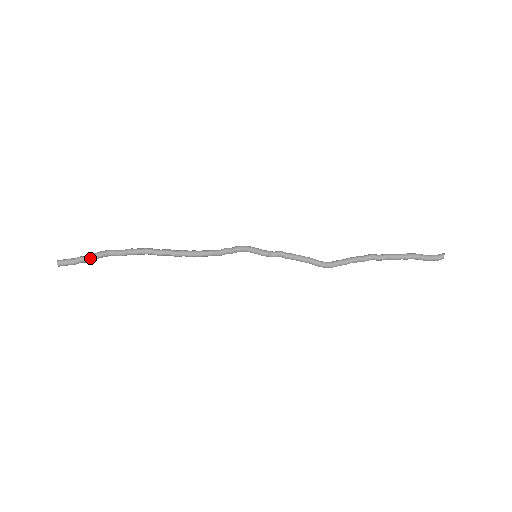
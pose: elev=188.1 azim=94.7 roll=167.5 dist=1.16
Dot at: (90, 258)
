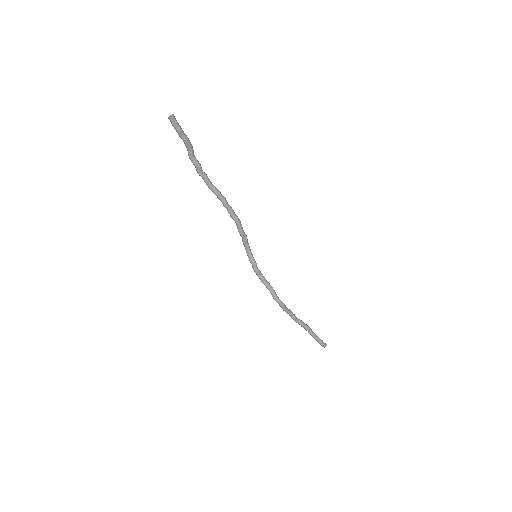
Dot at: (189, 140)
